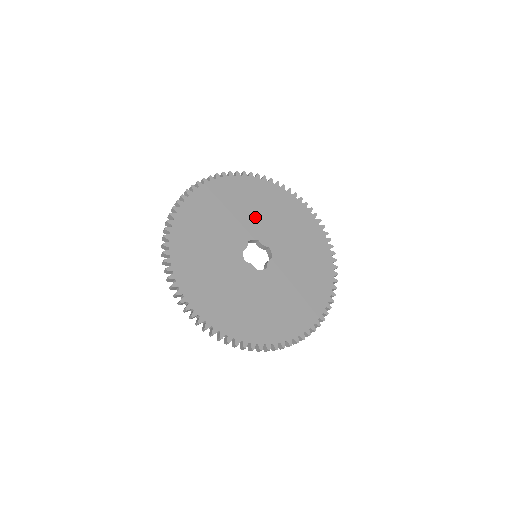
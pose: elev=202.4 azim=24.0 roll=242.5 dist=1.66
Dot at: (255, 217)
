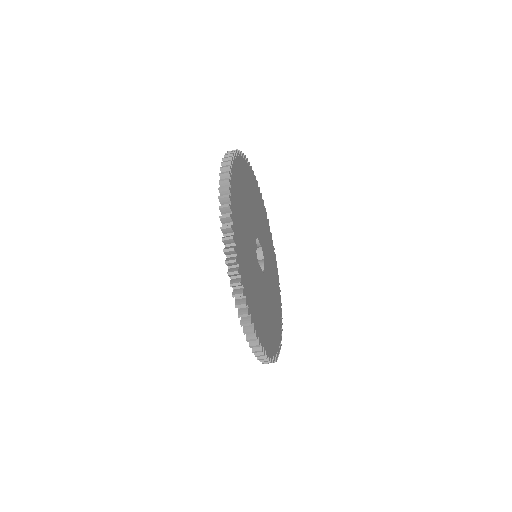
Dot at: (268, 259)
